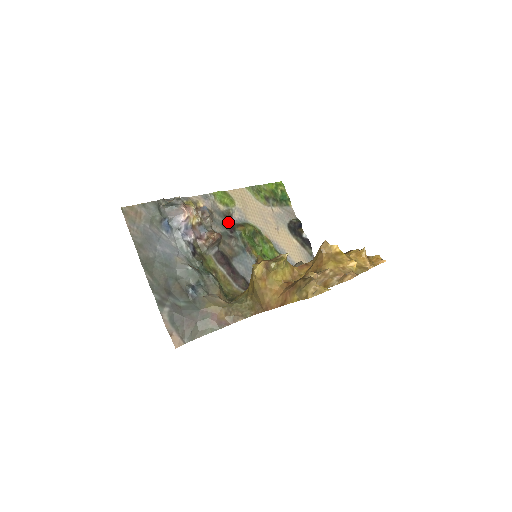
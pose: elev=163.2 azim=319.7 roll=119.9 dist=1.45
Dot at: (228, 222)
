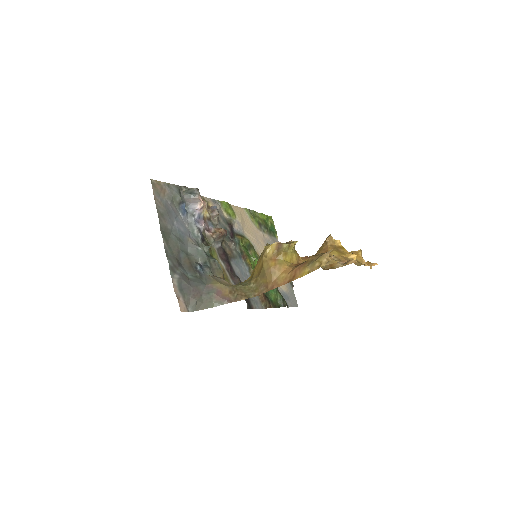
Dot at: (230, 229)
